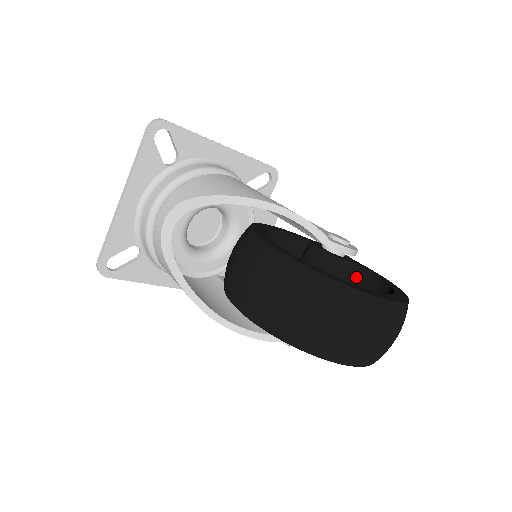
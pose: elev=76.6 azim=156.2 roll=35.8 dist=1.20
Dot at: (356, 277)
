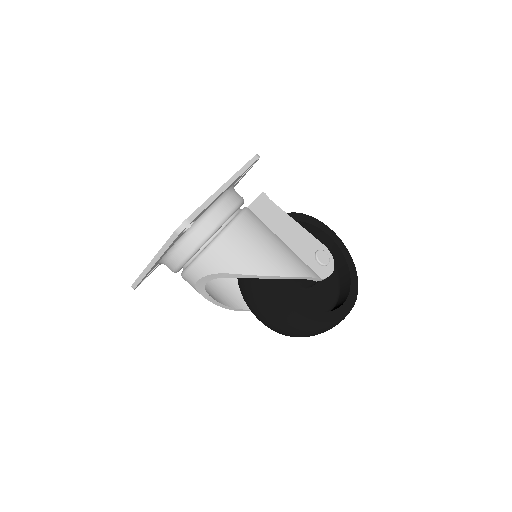
Dot at: (319, 237)
